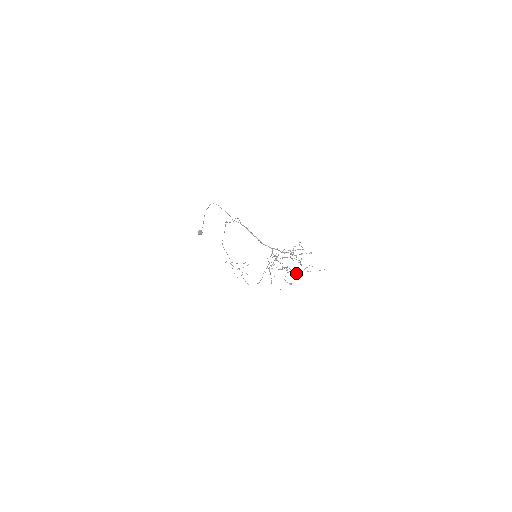
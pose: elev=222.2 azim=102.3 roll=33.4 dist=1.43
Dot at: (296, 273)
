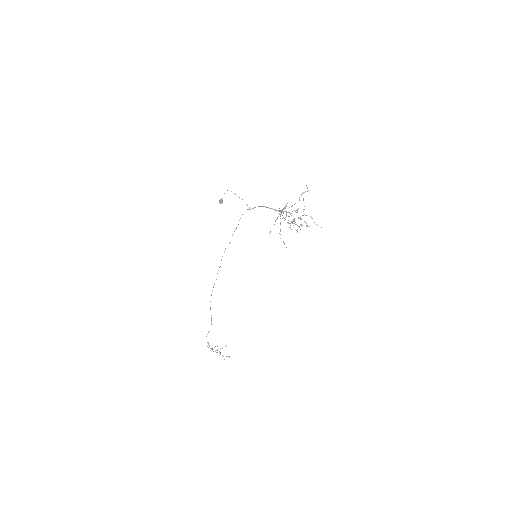
Dot at: (301, 224)
